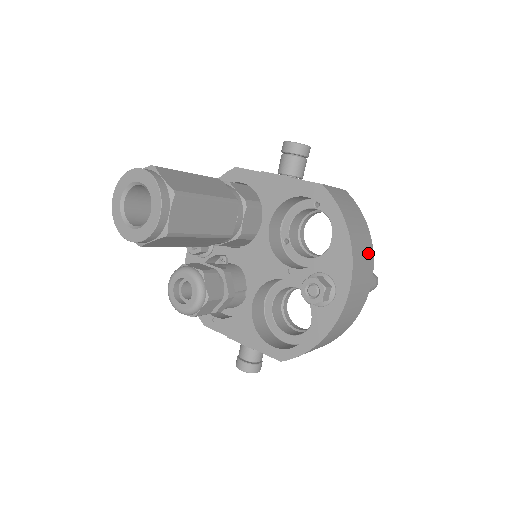
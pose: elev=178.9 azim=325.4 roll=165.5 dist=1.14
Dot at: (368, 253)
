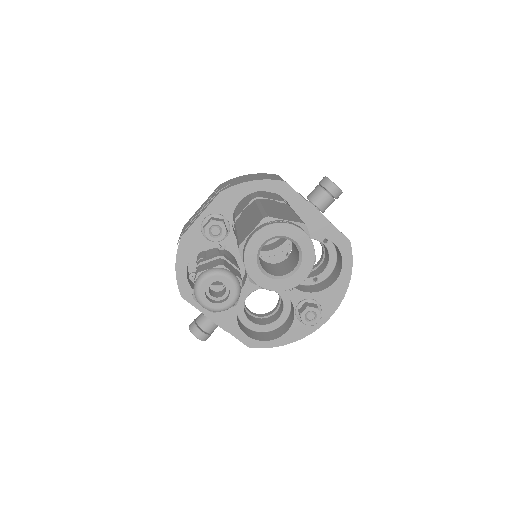
Dot at: occluded
